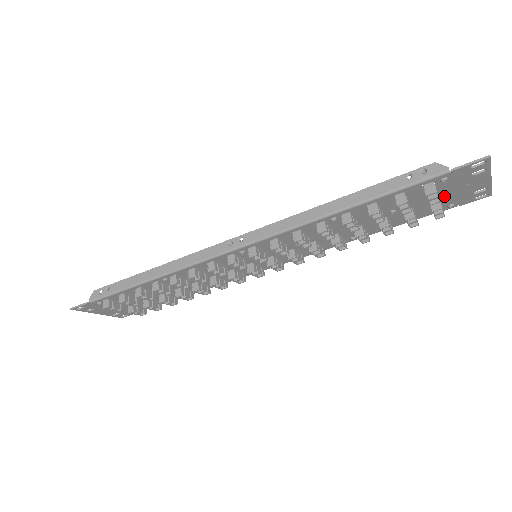
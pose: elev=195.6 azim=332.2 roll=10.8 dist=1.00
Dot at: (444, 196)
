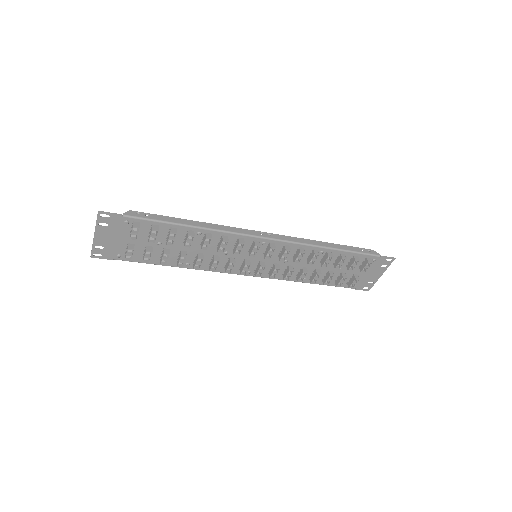
Dot at: (361, 274)
